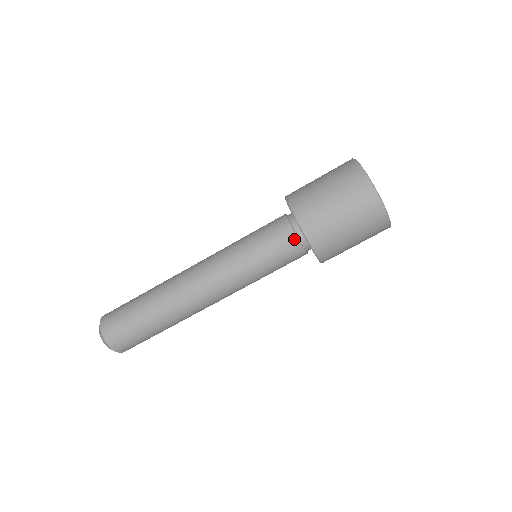
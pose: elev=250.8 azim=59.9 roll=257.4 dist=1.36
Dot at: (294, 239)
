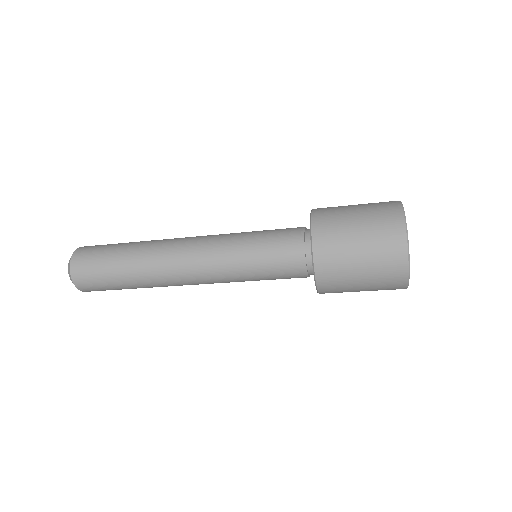
Dot at: (304, 274)
